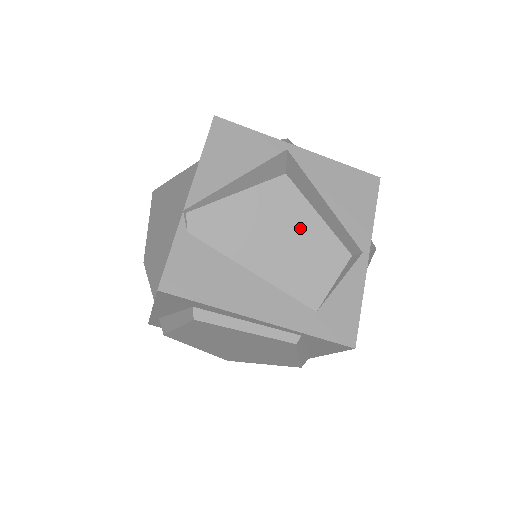
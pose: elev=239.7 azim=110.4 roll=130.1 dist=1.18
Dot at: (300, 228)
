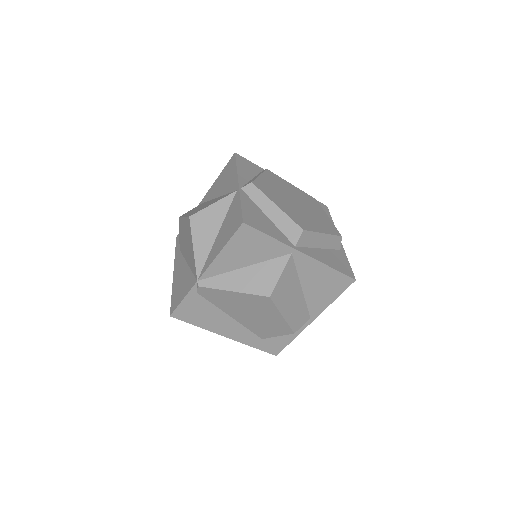
Dot at: (268, 316)
